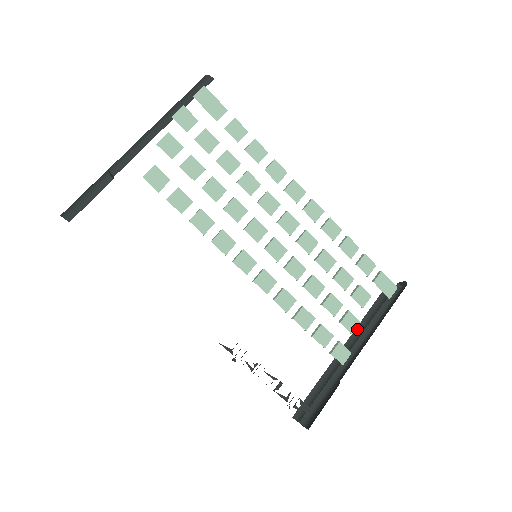
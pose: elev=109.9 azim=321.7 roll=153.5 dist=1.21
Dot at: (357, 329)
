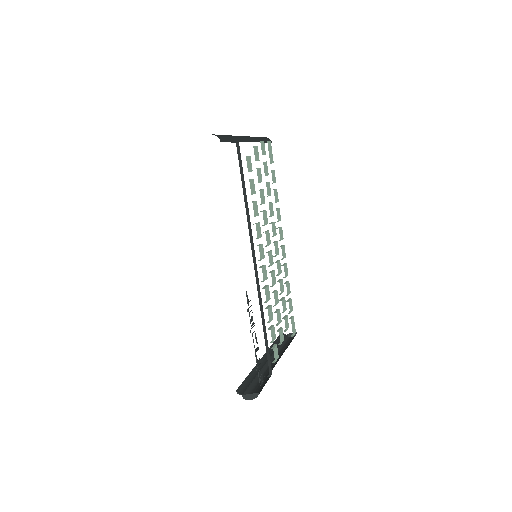
Dot at: occluded
